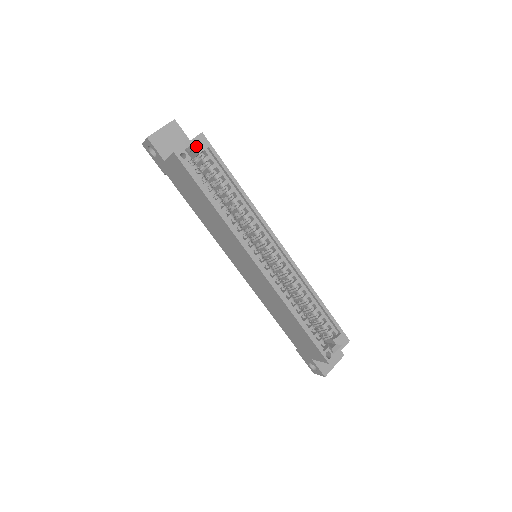
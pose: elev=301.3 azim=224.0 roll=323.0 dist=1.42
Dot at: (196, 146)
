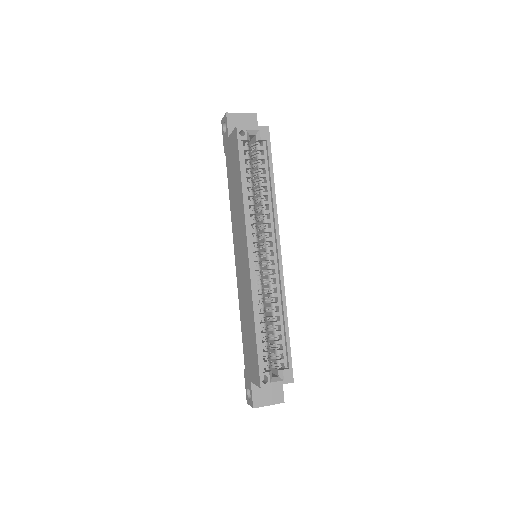
Dot at: (257, 133)
